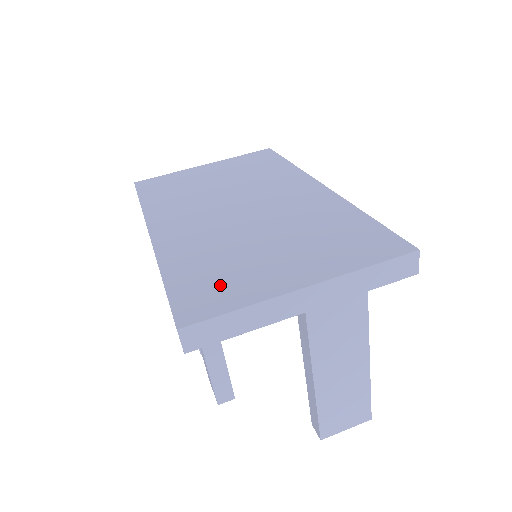
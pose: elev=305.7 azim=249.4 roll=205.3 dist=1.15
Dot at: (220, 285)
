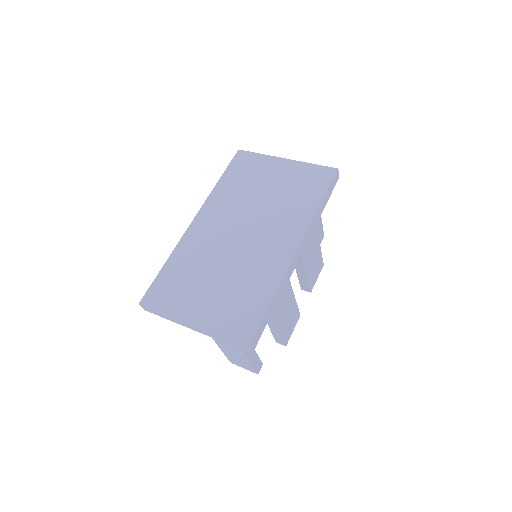
Dot at: (172, 292)
